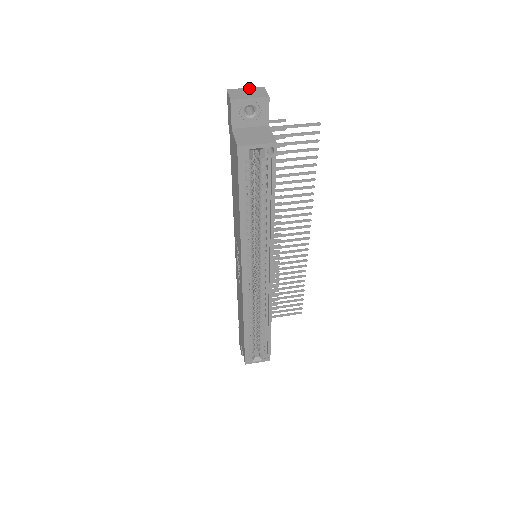
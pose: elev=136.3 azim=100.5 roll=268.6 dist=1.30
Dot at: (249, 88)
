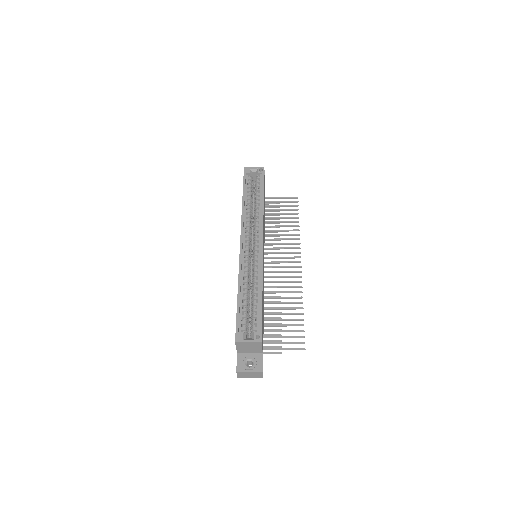
Dot at: occluded
